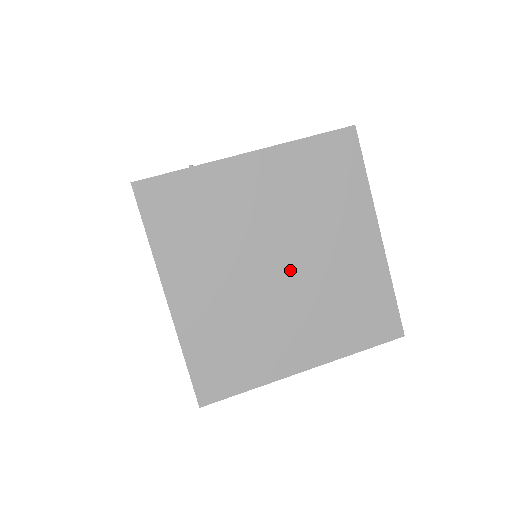
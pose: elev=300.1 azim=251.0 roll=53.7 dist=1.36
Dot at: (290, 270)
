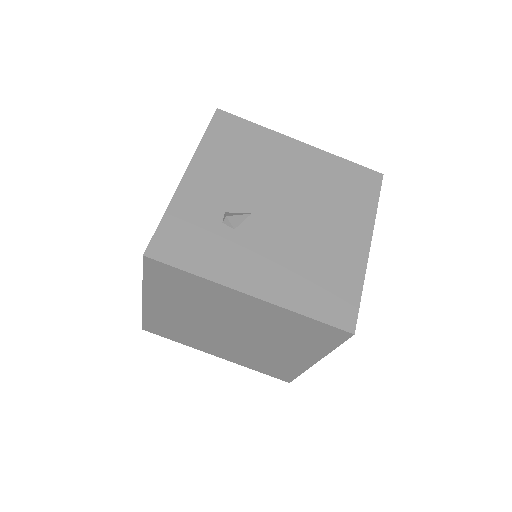
Dot at: (237, 336)
